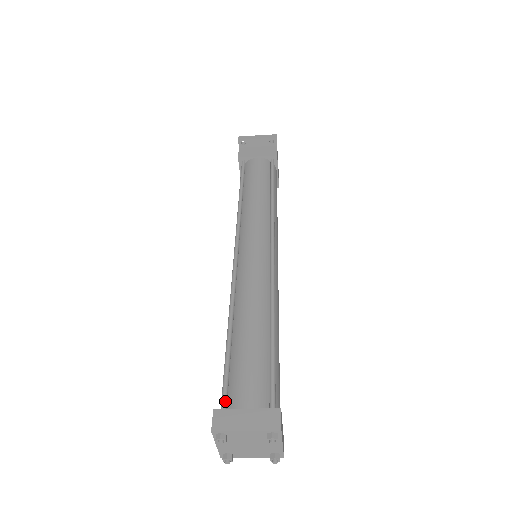
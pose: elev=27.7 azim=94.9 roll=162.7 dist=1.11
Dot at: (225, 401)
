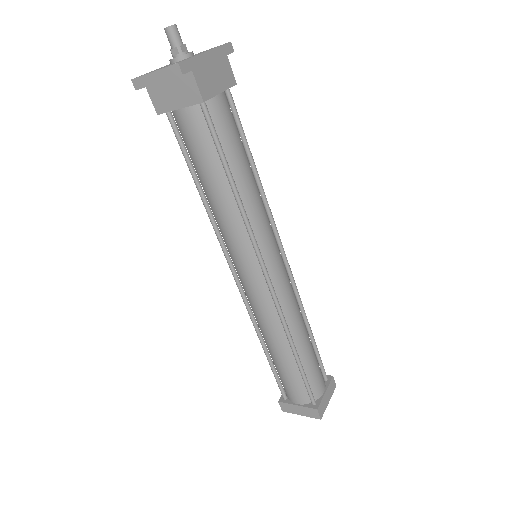
Dot at: (283, 394)
